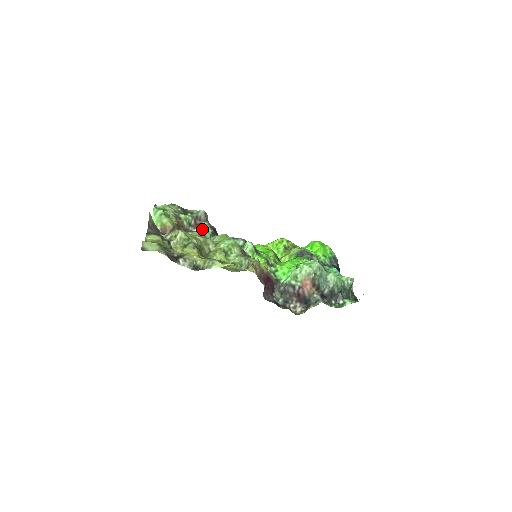
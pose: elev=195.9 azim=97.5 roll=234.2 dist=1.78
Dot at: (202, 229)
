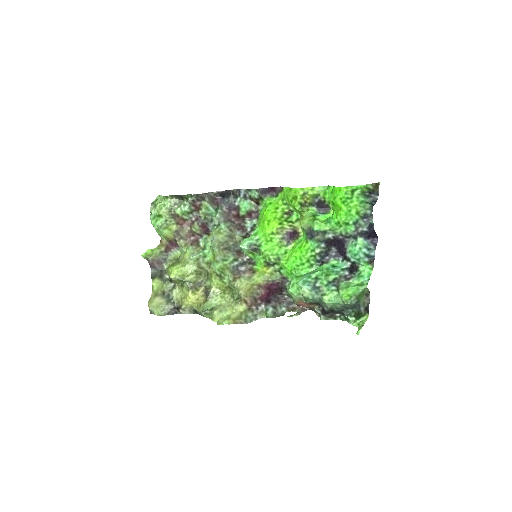
Dot at: (204, 213)
